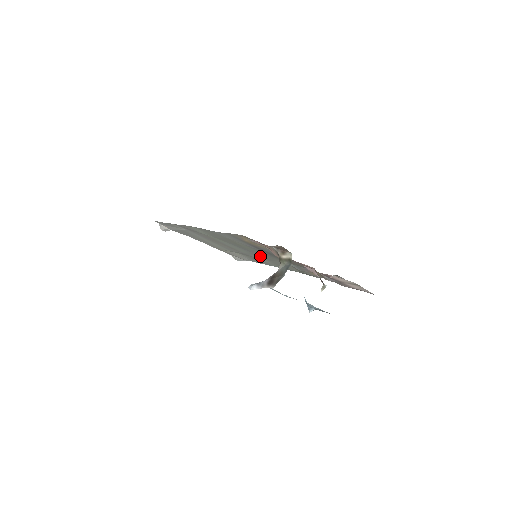
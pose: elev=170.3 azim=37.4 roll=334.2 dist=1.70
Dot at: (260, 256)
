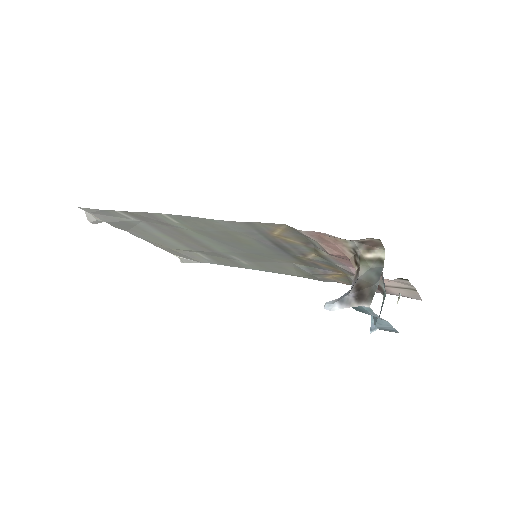
Dot at: (250, 256)
